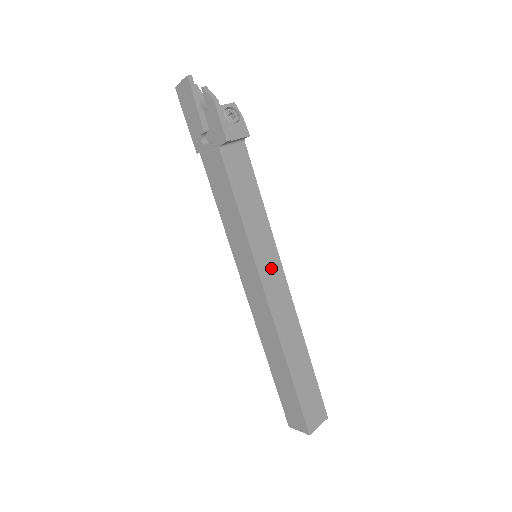
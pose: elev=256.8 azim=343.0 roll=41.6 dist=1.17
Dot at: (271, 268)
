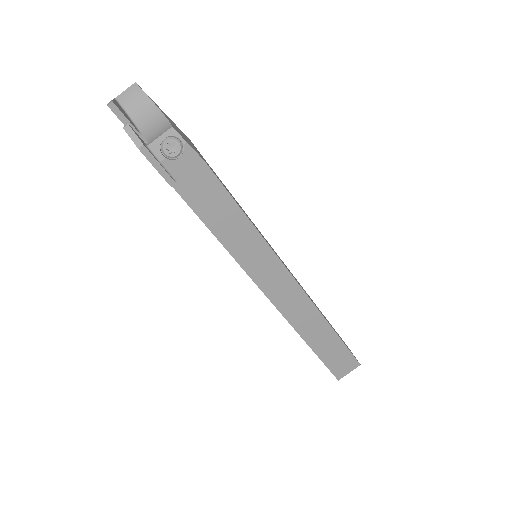
Dot at: (270, 273)
